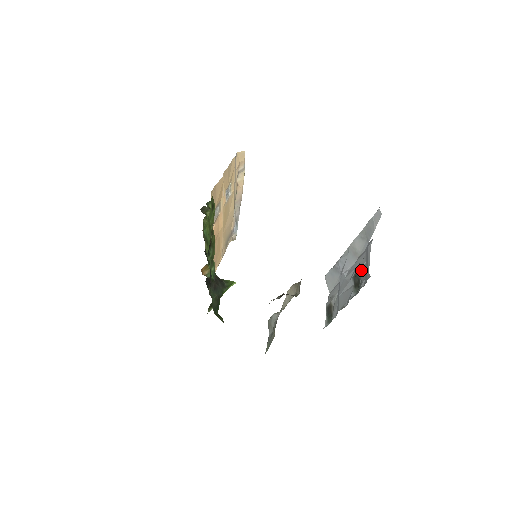
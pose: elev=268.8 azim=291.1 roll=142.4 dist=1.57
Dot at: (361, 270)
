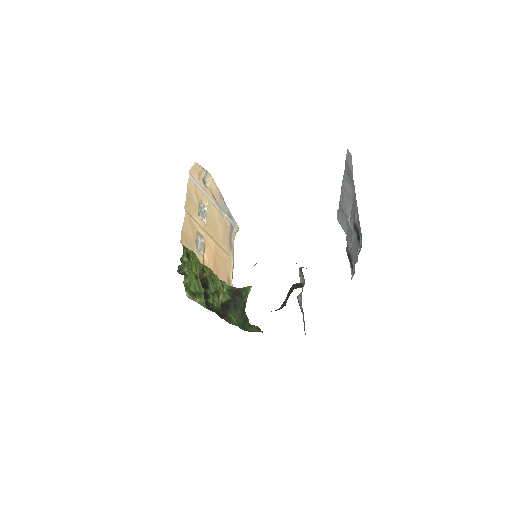
Dot at: (356, 221)
